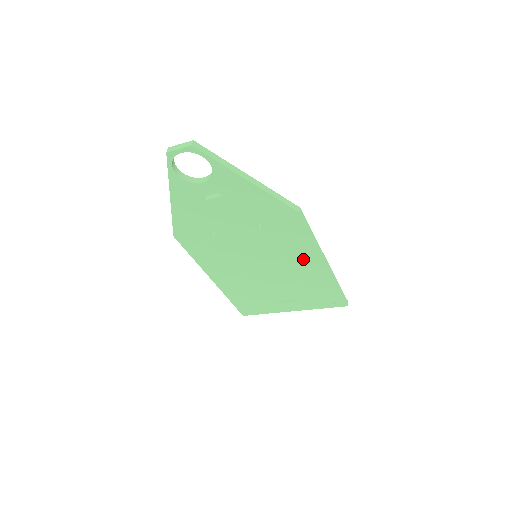
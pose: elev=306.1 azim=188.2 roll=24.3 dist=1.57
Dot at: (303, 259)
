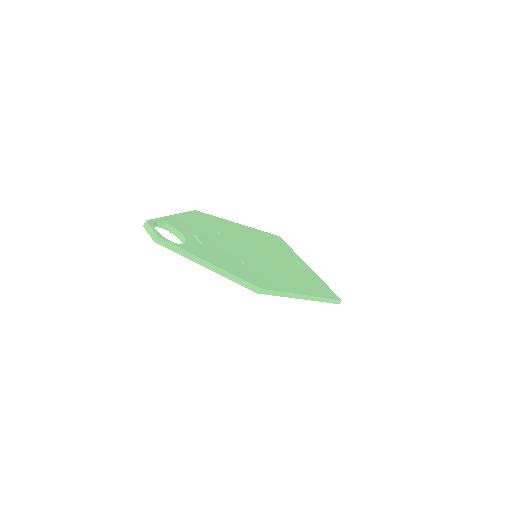
Dot at: occluded
